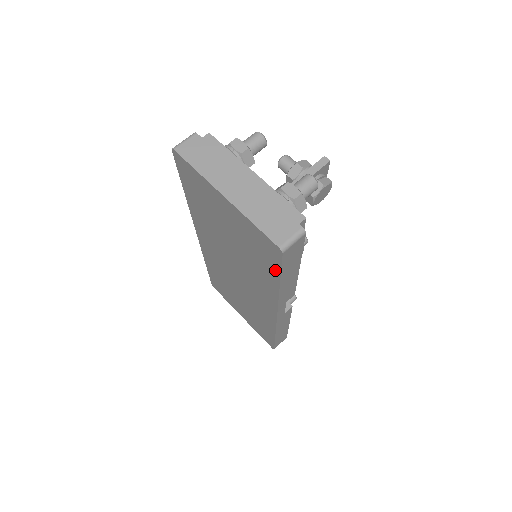
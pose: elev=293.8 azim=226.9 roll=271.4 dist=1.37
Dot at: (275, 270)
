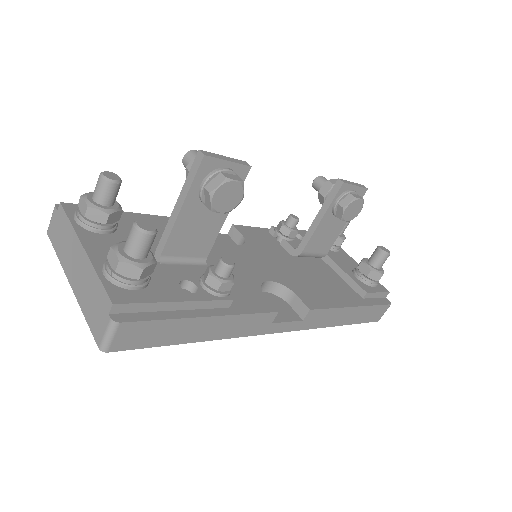
Dot at: occluded
